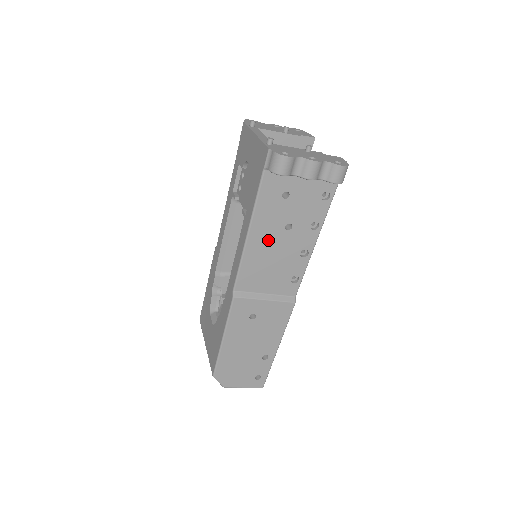
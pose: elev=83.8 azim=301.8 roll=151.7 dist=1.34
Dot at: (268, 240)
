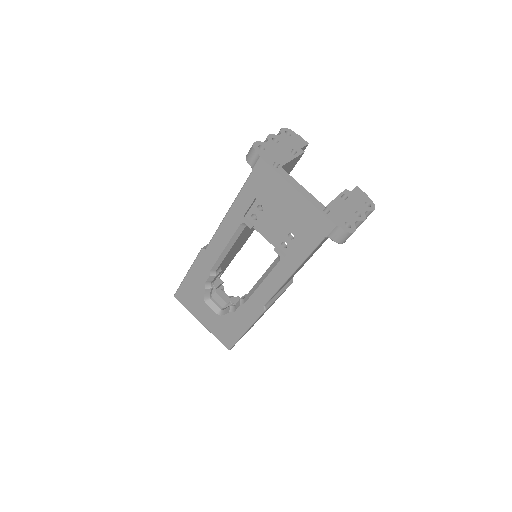
Dot at: occluded
